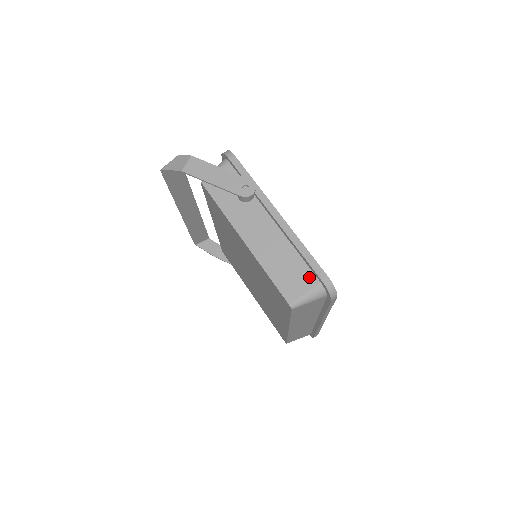
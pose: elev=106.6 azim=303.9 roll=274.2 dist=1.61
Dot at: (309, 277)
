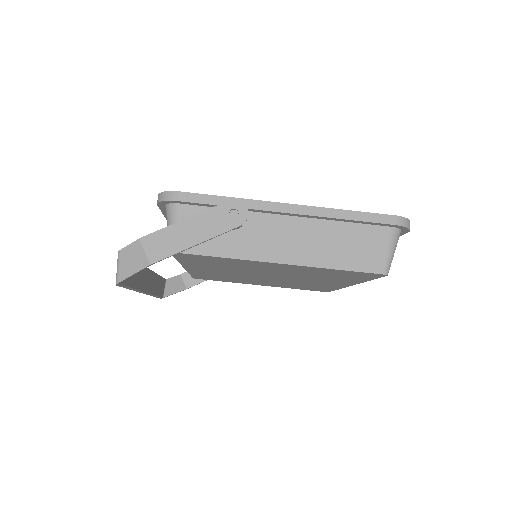
Dot at: (376, 233)
